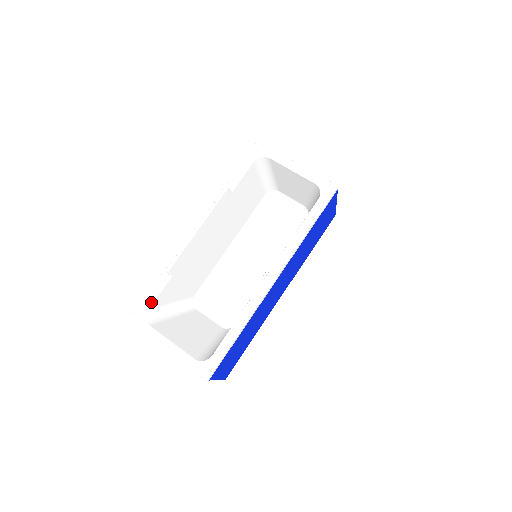
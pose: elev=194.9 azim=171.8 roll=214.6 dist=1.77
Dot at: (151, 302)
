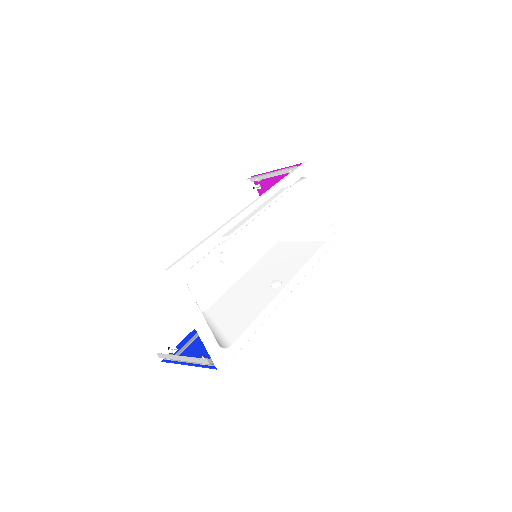
Dot at: (197, 260)
